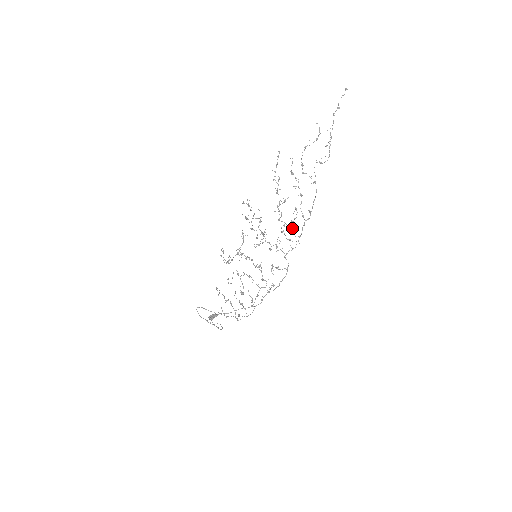
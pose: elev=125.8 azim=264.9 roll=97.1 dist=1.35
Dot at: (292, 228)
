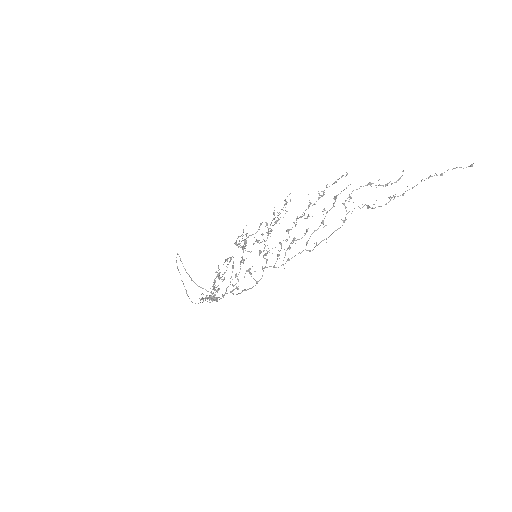
Dot at: (289, 246)
